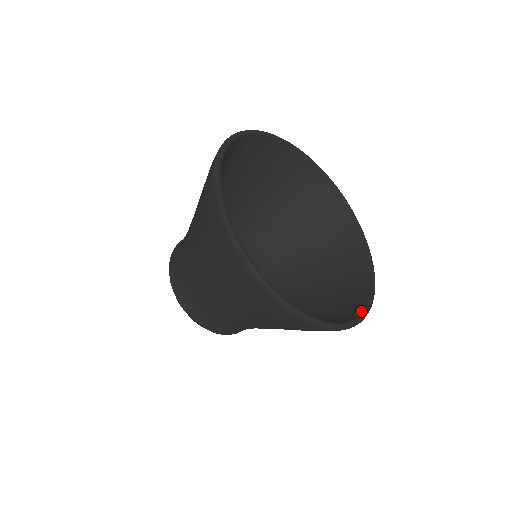
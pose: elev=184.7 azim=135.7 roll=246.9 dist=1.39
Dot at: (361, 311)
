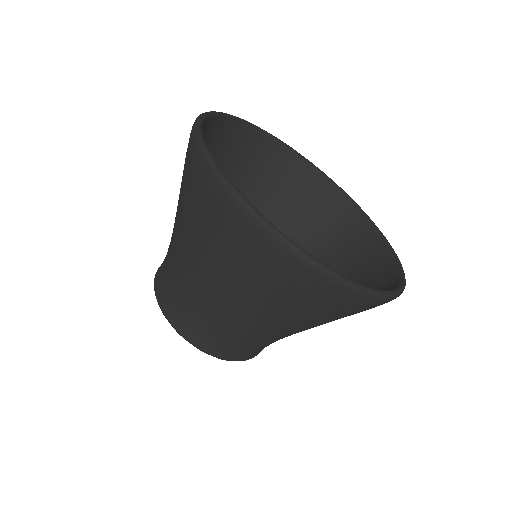
Dot at: occluded
